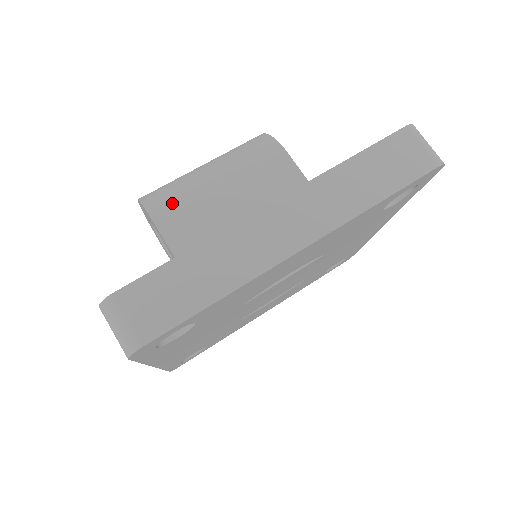
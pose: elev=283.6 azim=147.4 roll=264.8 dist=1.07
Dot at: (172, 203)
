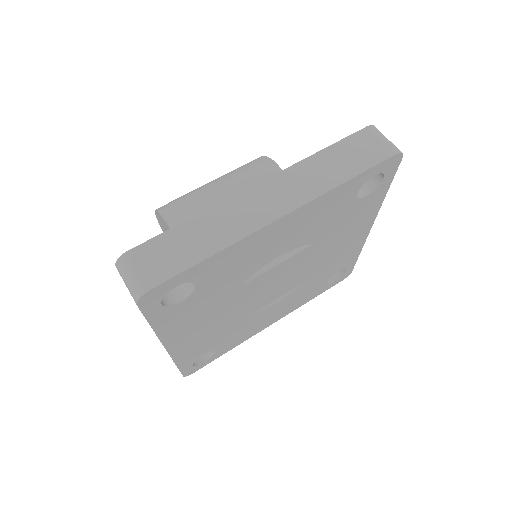
Dot at: (182, 208)
